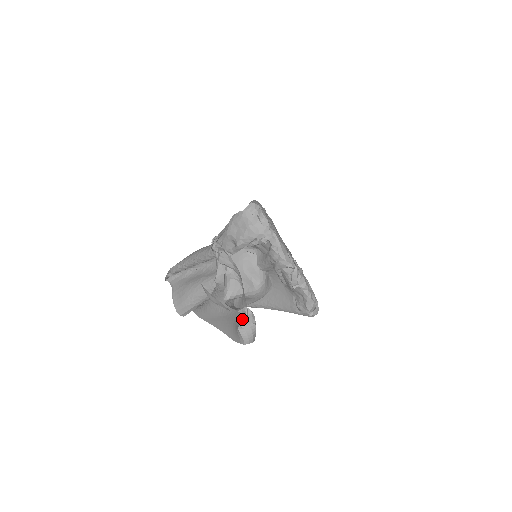
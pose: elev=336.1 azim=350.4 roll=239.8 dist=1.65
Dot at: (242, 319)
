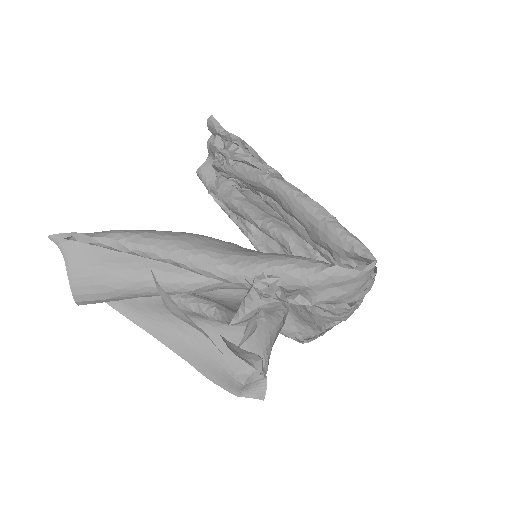
Dot at: (252, 373)
